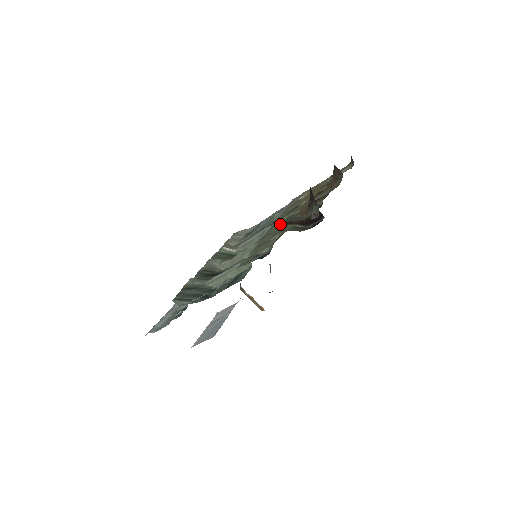
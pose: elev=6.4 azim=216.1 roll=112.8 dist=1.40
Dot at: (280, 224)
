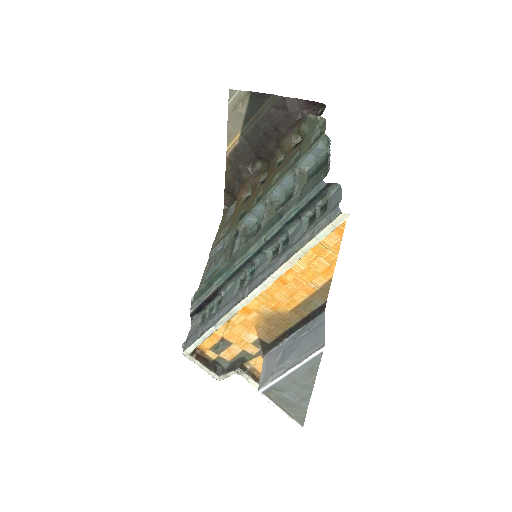
Dot at: (306, 119)
